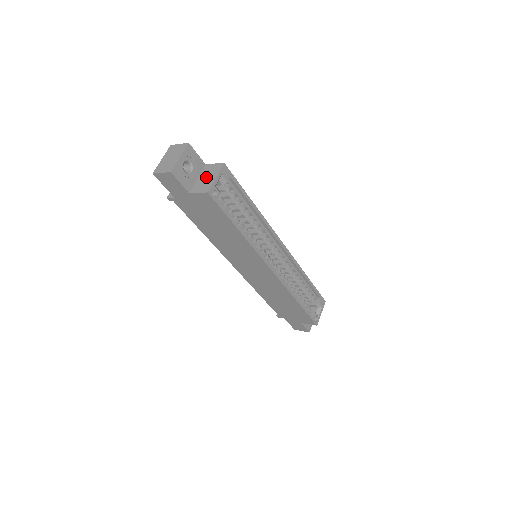
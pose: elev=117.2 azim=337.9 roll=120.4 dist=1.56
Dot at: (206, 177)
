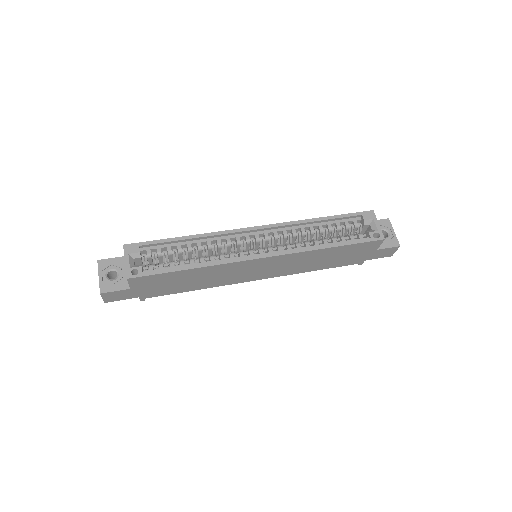
Dot at: occluded
